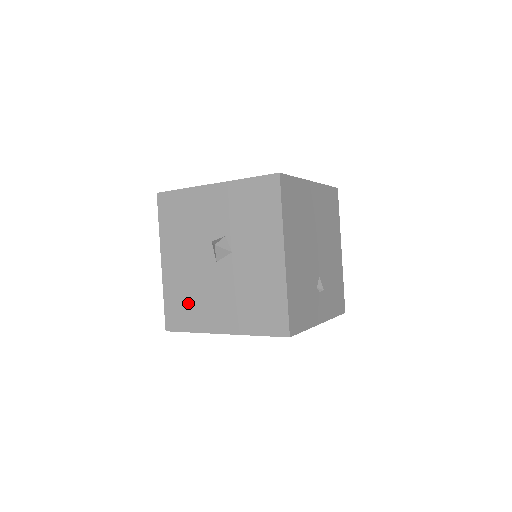
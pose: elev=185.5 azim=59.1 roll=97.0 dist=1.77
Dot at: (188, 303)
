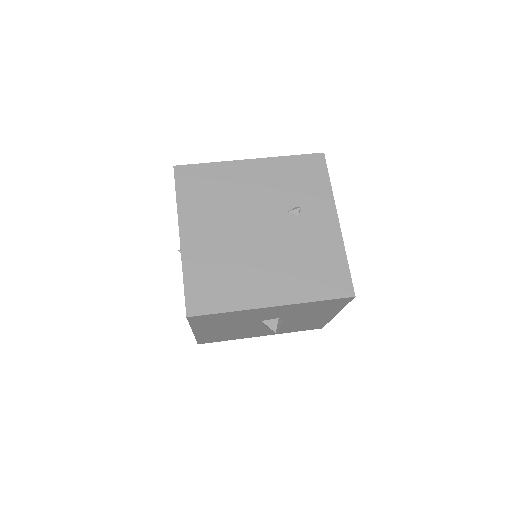
Dot at: (226, 336)
